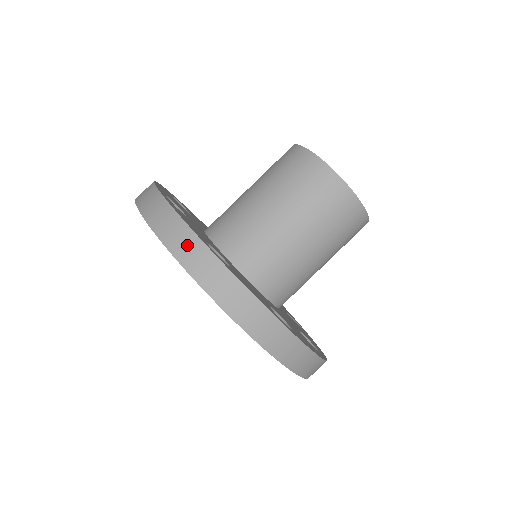
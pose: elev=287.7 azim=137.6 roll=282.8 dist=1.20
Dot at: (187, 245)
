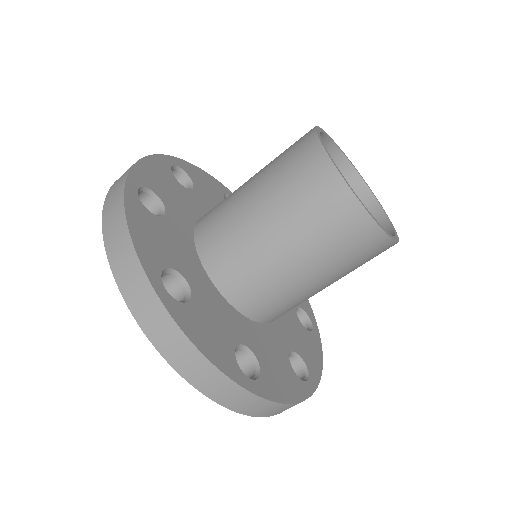
Dot at: (120, 180)
